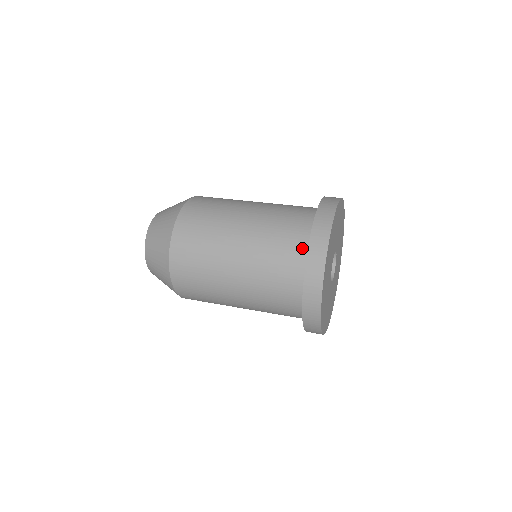
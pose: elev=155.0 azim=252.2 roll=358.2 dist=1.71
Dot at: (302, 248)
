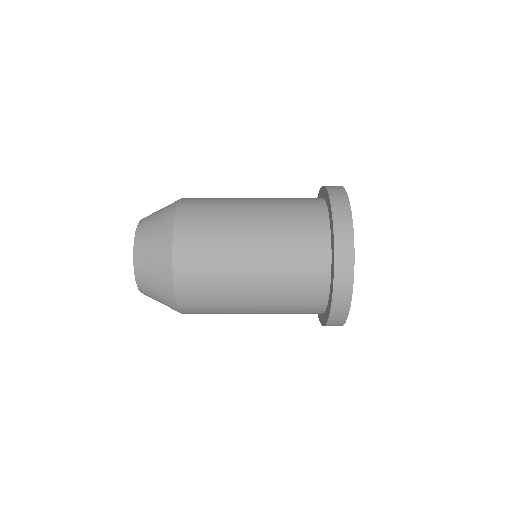
Dot at: (322, 287)
